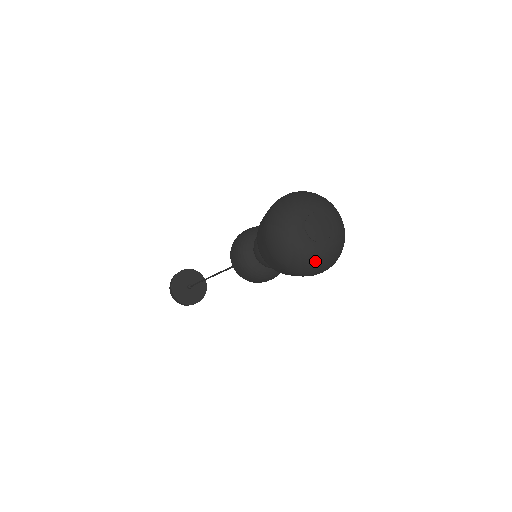
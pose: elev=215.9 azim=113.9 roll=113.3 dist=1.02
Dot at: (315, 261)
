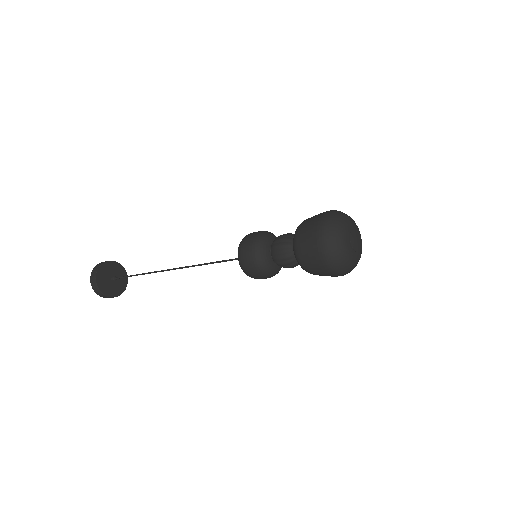
Dot at: (340, 249)
